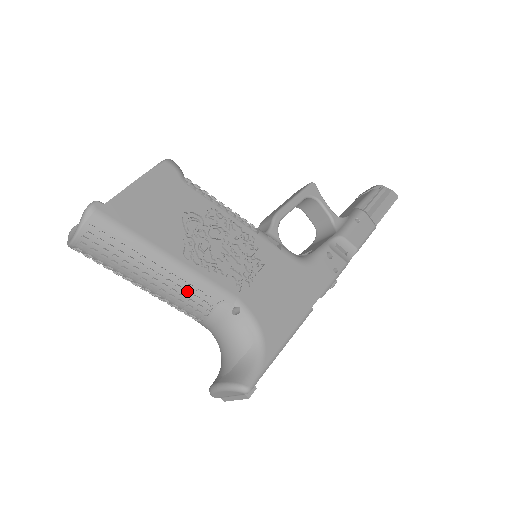
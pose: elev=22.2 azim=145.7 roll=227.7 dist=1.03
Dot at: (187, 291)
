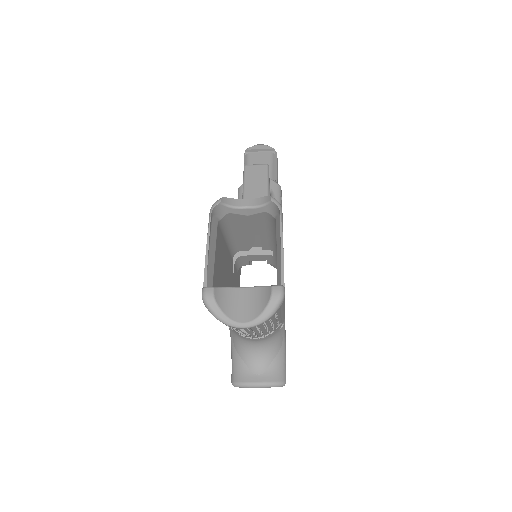
Dot at: (274, 328)
